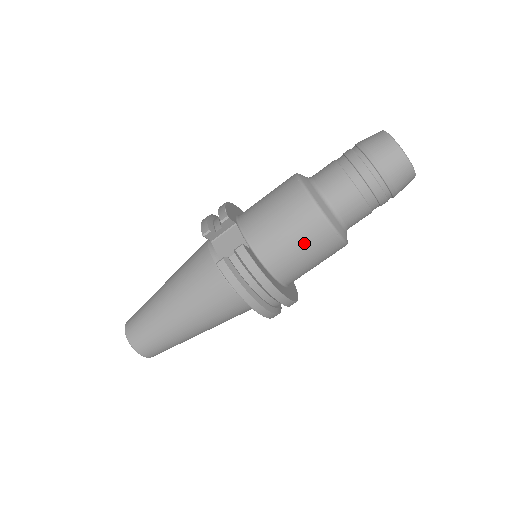
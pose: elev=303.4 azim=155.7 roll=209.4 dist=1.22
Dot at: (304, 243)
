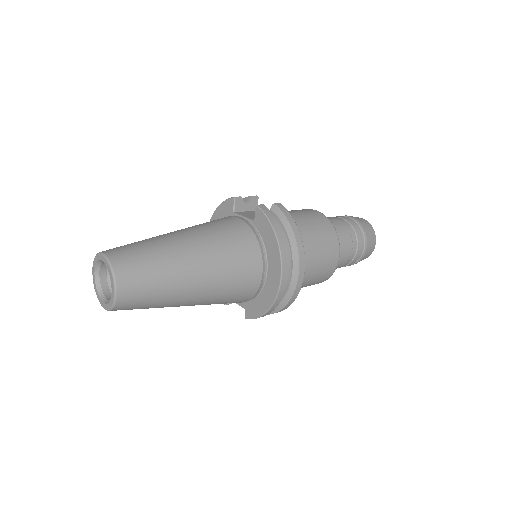
Dot at: (318, 236)
